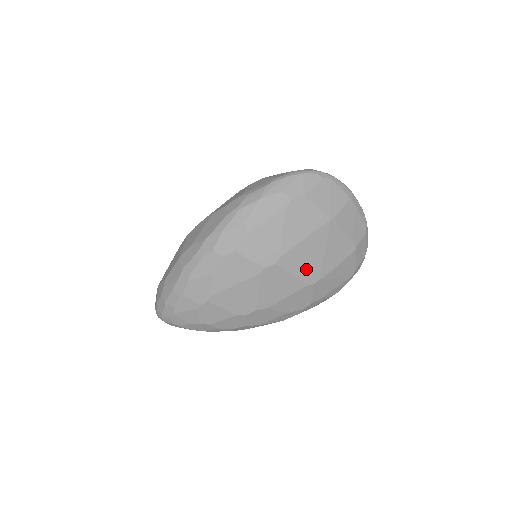
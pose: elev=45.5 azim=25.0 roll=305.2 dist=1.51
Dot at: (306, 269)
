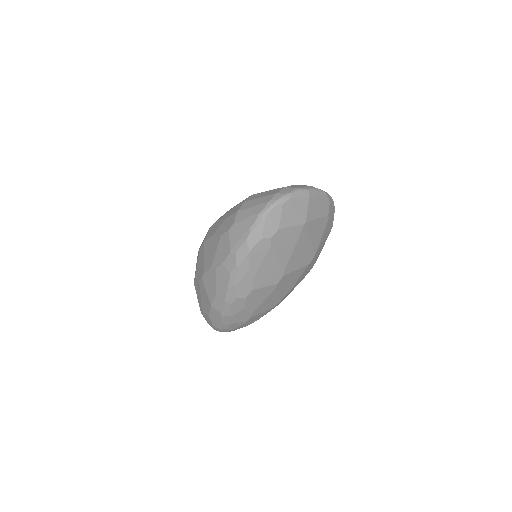
Dot at: (303, 259)
